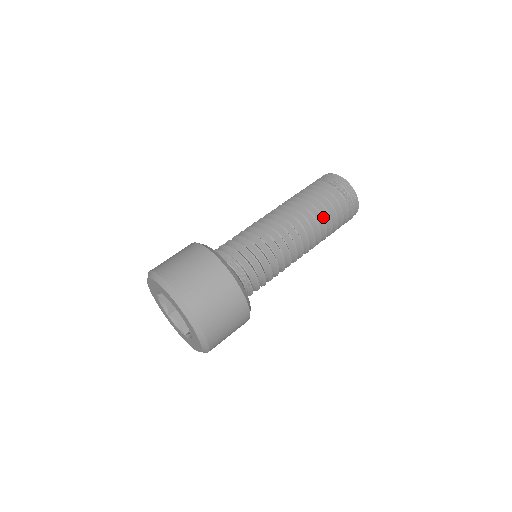
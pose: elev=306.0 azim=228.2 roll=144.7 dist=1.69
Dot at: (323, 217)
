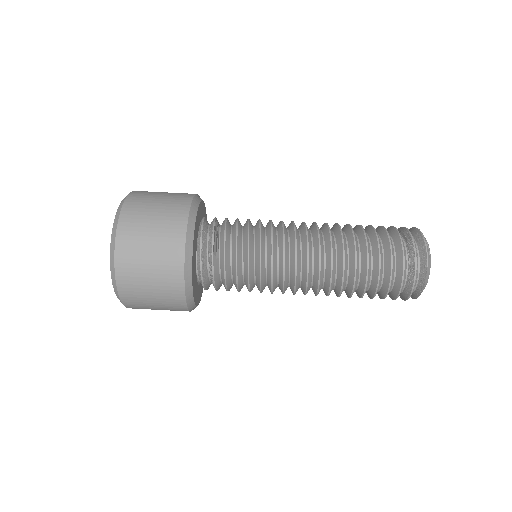
Dot at: (361, 265)
